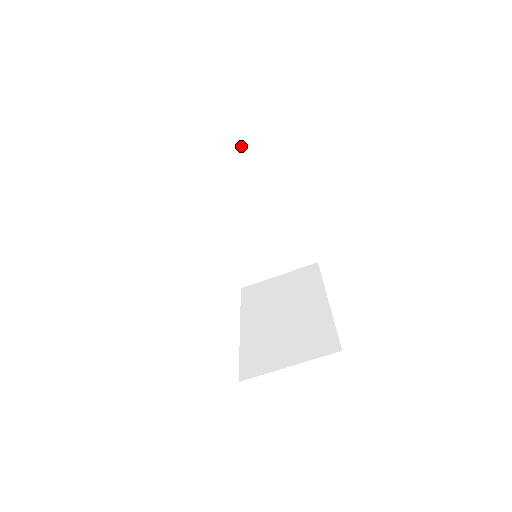
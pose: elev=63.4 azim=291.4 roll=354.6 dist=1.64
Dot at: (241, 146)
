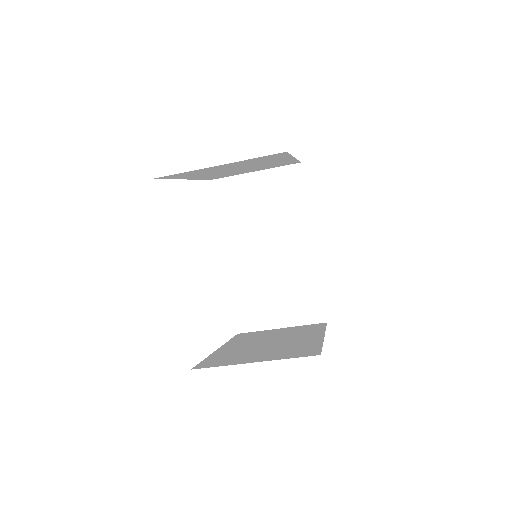
Dot at: (273, 172)
